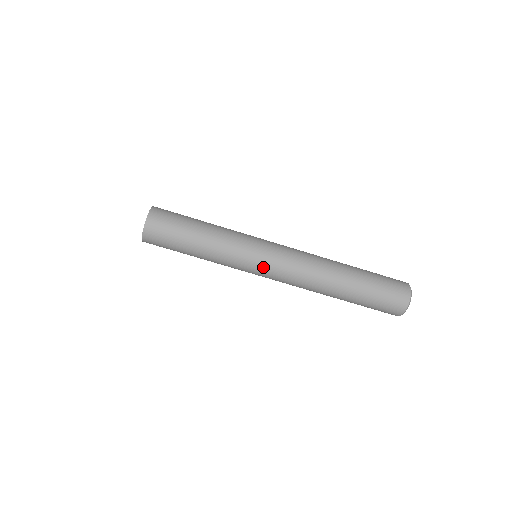
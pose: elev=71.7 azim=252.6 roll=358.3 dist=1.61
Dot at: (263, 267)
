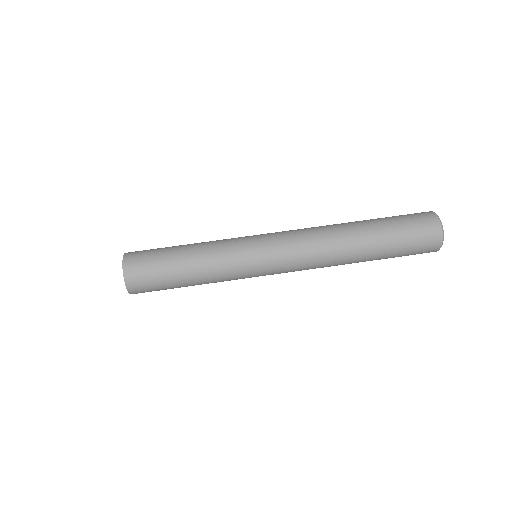
Dot at: (267, 262)
